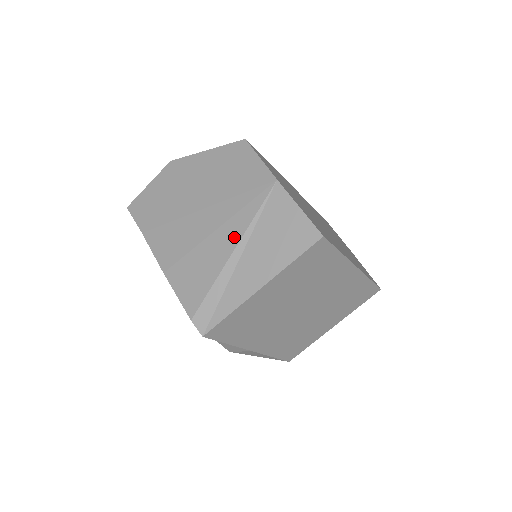
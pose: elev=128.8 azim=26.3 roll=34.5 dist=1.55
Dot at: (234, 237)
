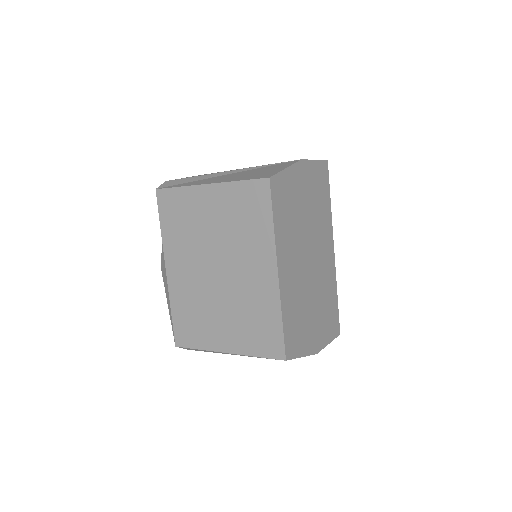
Dot at: occluded
